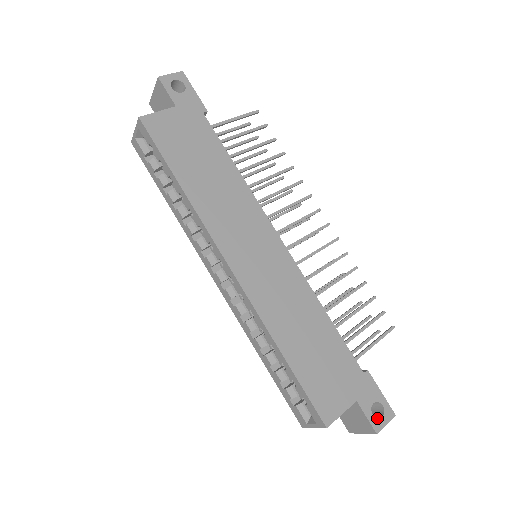
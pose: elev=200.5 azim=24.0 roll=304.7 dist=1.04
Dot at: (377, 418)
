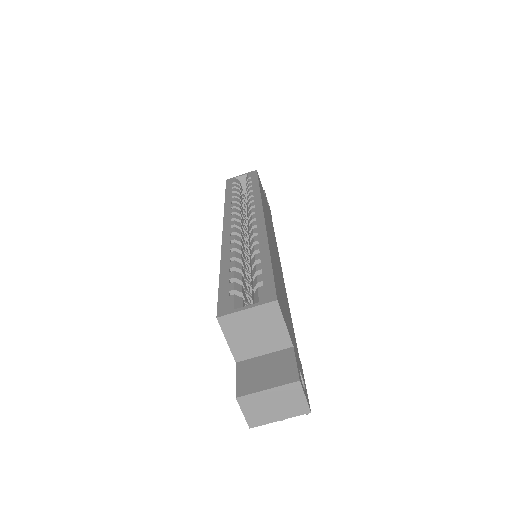
Dot at: occluded
